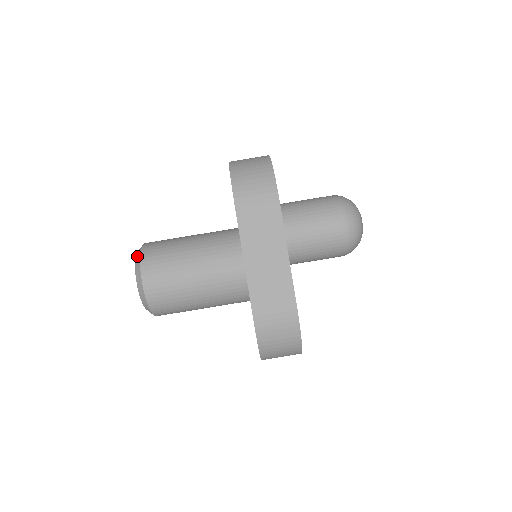
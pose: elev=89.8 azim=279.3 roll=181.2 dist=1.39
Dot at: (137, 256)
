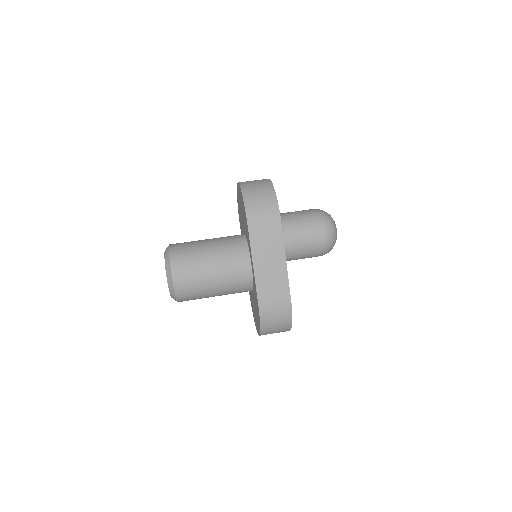
Dot at: (166, 256)
